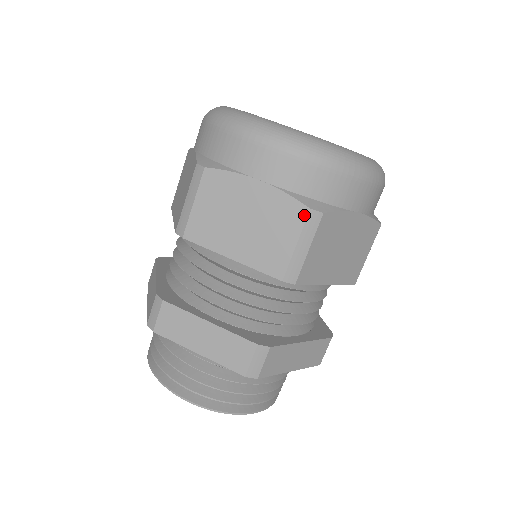
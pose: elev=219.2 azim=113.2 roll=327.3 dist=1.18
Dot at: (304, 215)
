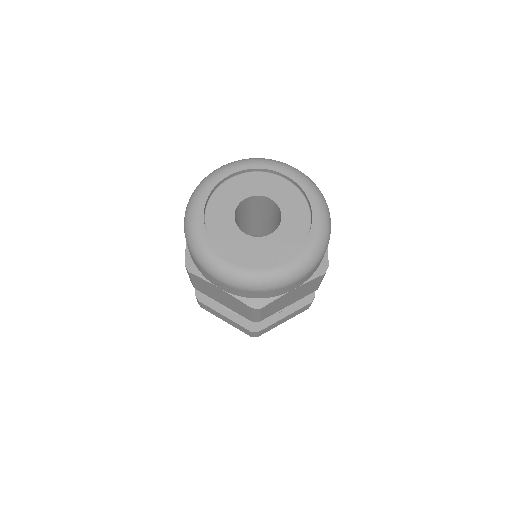
Dot at: (250, 309)
